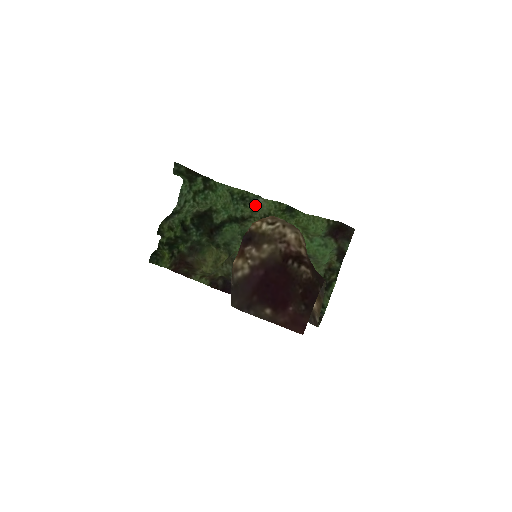
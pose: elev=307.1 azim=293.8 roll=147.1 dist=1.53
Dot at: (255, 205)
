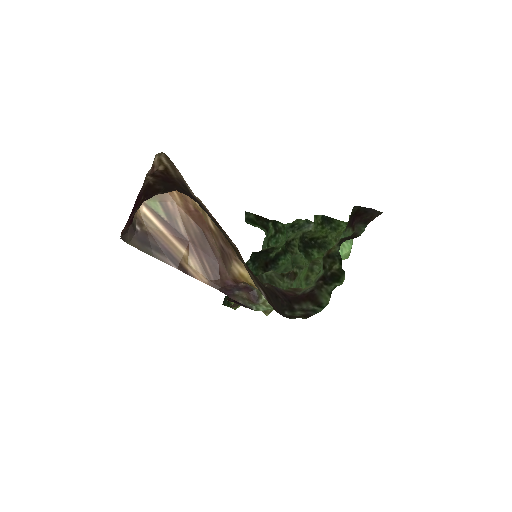
Dot at: (304, 230)
